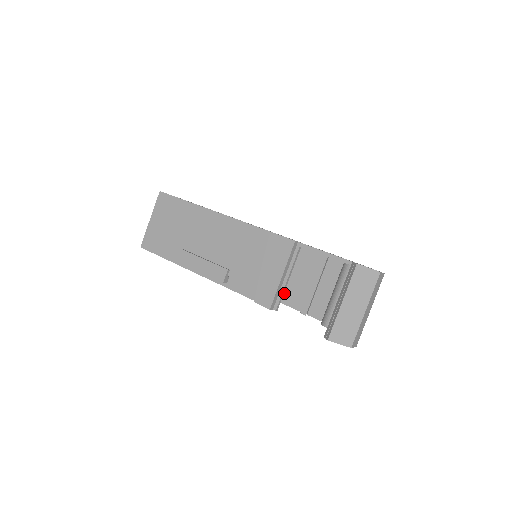
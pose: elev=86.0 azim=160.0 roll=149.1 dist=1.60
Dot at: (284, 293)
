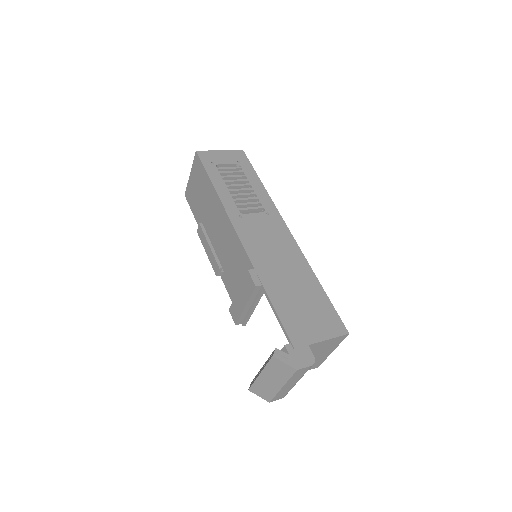
Dot at: occluded
